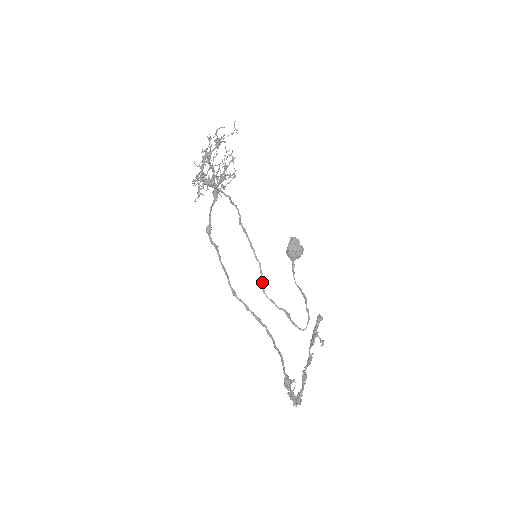
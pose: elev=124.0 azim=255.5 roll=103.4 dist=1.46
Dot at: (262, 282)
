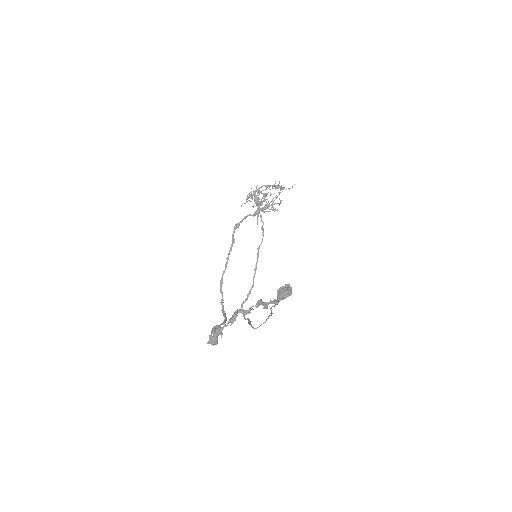
Dot at: (246, 299)
